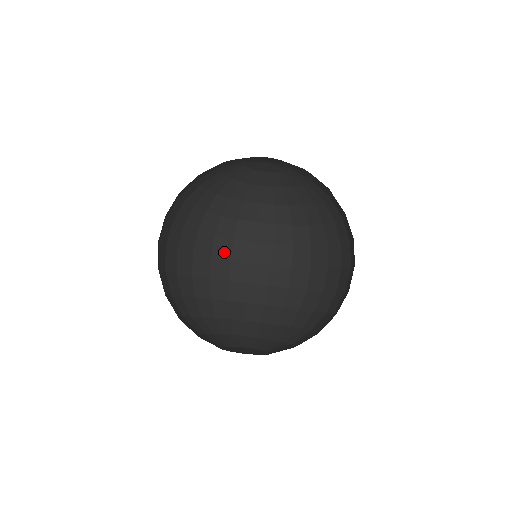
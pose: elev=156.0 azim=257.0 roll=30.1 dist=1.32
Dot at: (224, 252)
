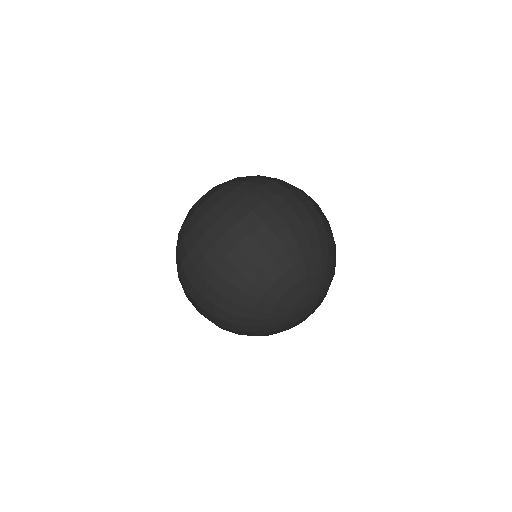
Dot at: (208, 271)
